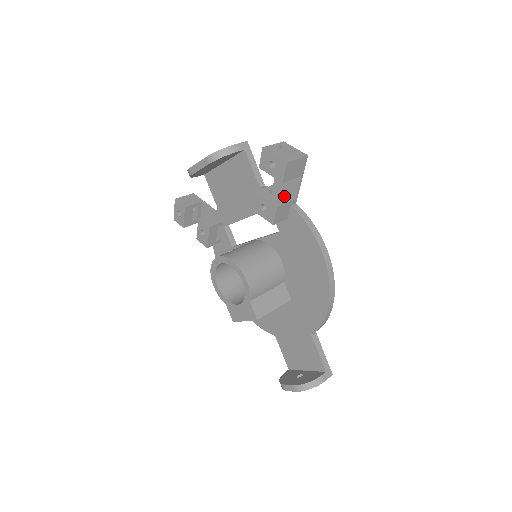
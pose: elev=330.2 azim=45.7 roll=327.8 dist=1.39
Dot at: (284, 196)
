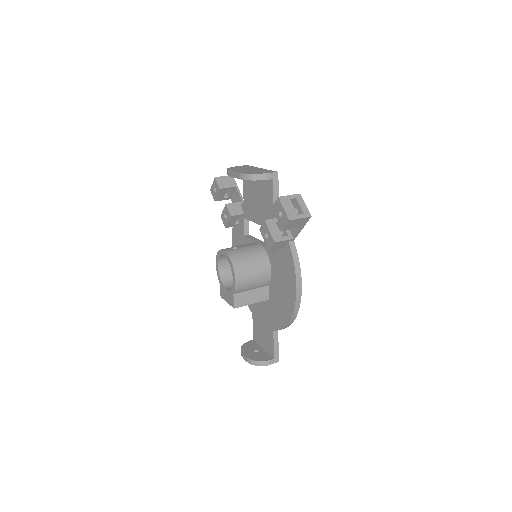
Dot at: (286, 232)
